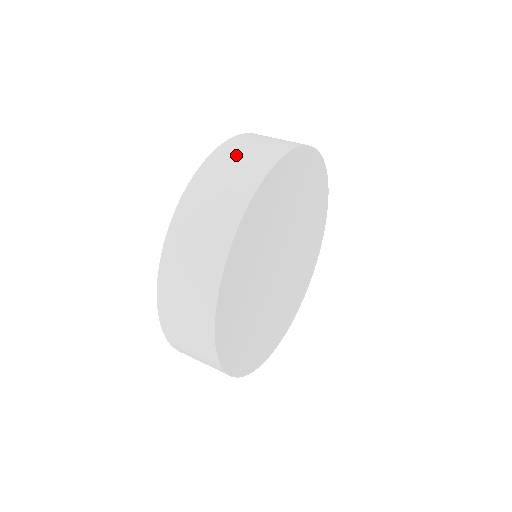
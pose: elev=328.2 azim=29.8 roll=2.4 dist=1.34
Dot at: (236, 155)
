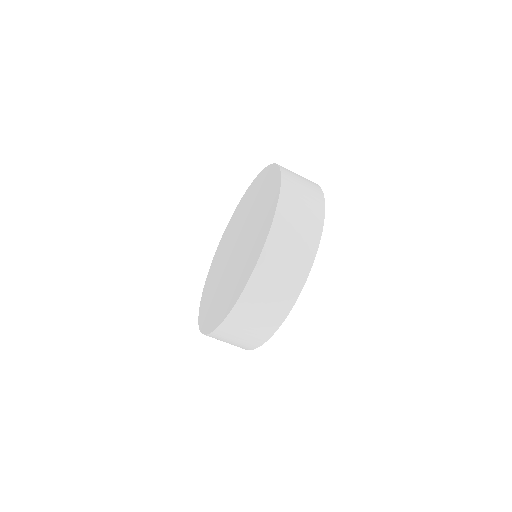
Dot at: occluded
